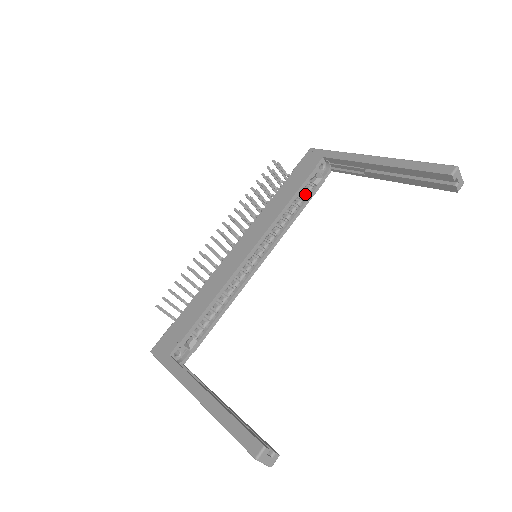
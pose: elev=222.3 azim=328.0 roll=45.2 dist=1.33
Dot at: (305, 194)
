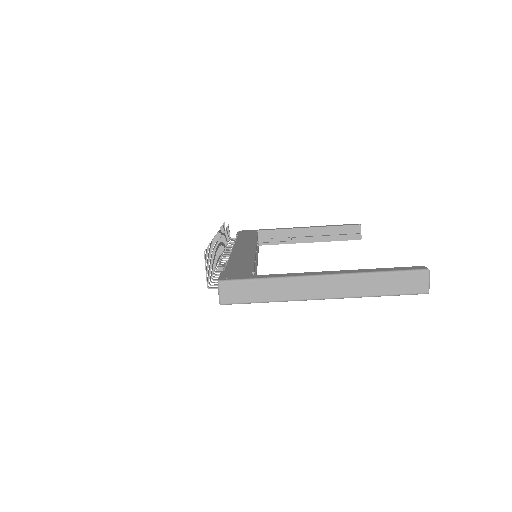
Dot at: occluded
